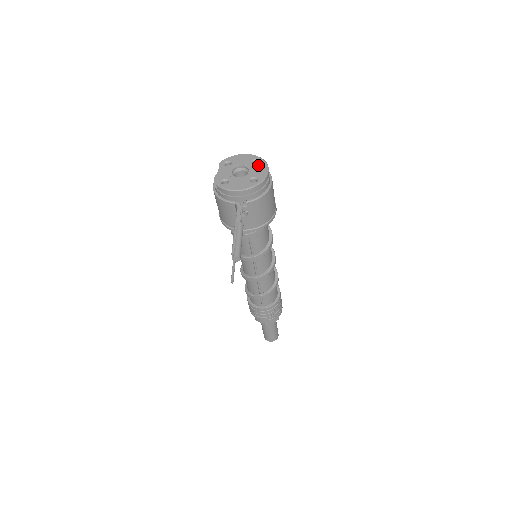
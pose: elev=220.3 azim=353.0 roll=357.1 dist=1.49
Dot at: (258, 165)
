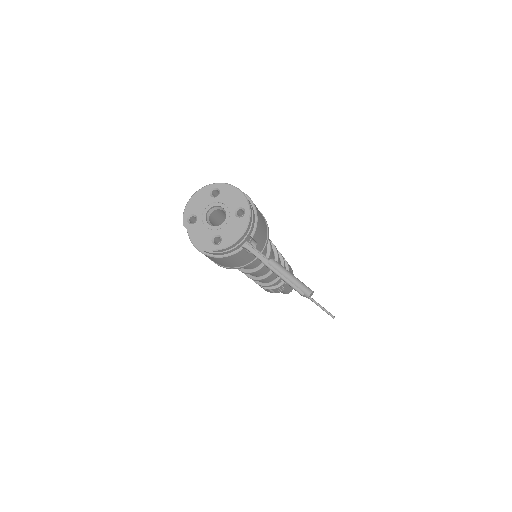
Dot at: (223, 194)
